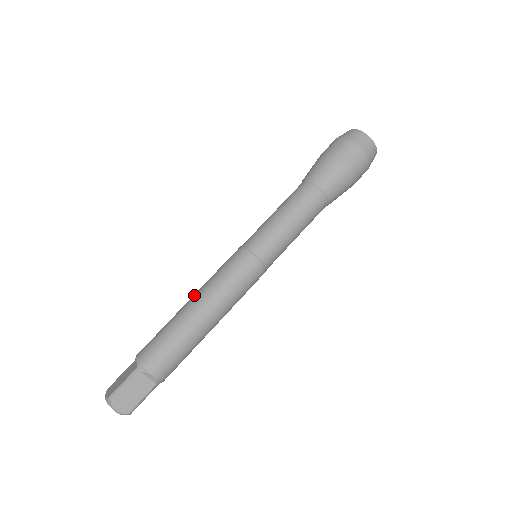
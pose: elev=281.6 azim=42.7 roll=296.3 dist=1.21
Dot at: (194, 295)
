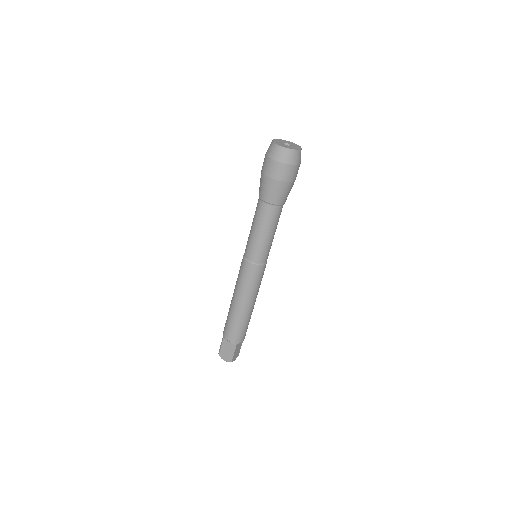
Dot at: occluded
